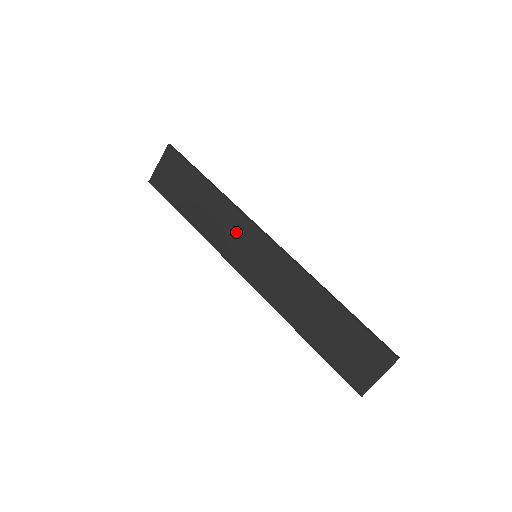
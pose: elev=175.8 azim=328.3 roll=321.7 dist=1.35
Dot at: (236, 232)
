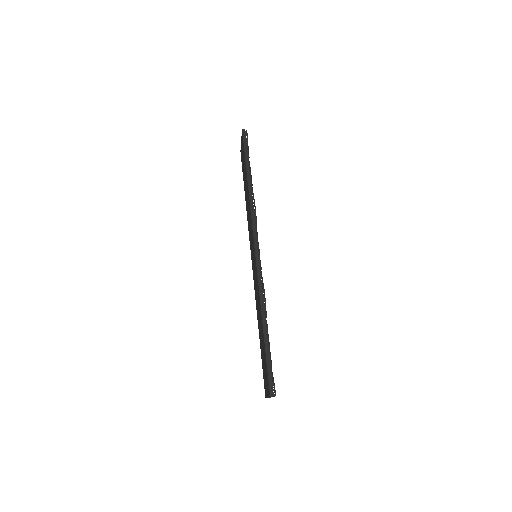
Dot at: occluded
